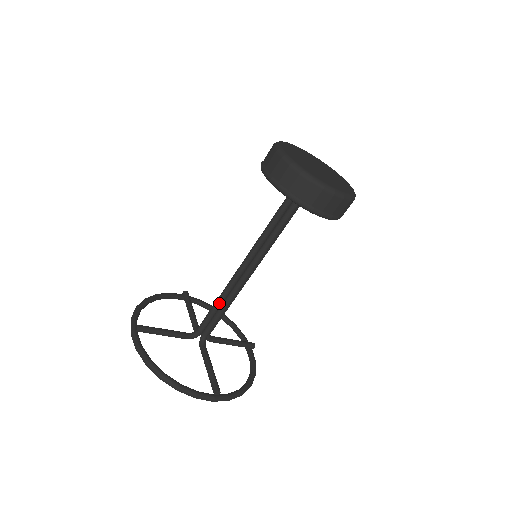
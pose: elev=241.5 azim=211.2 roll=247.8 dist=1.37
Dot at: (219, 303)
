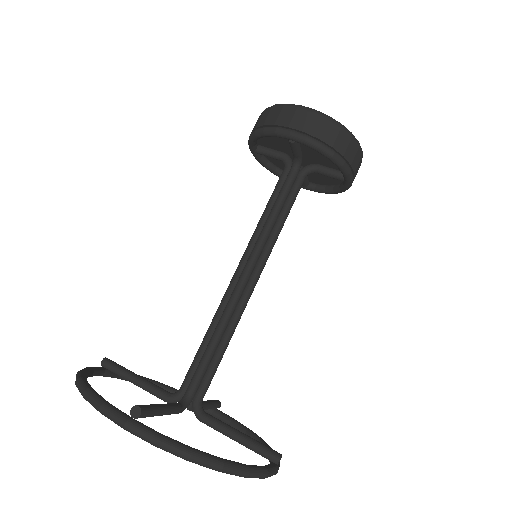
Dot at: (209, 330)
